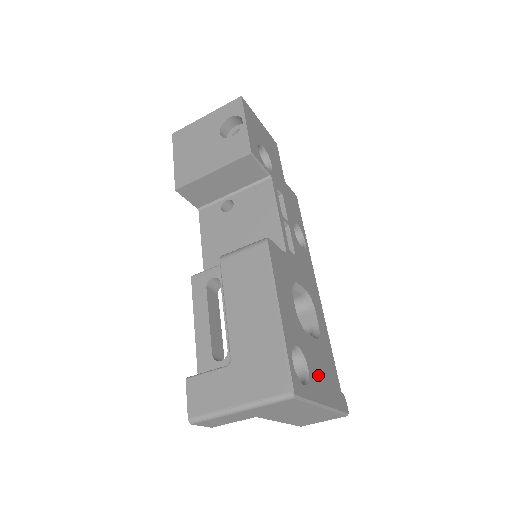
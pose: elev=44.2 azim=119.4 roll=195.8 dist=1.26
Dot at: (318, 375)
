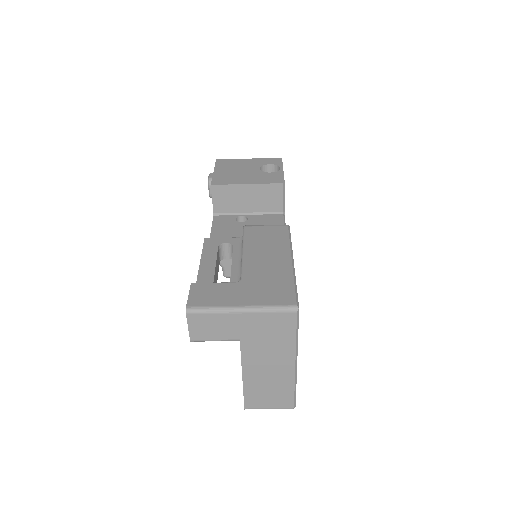
Dot at: occluded
